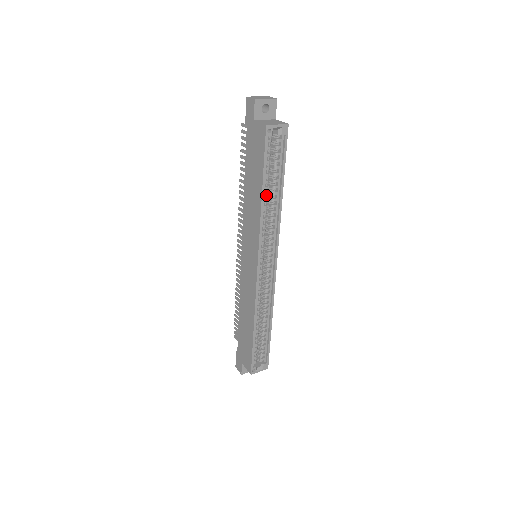
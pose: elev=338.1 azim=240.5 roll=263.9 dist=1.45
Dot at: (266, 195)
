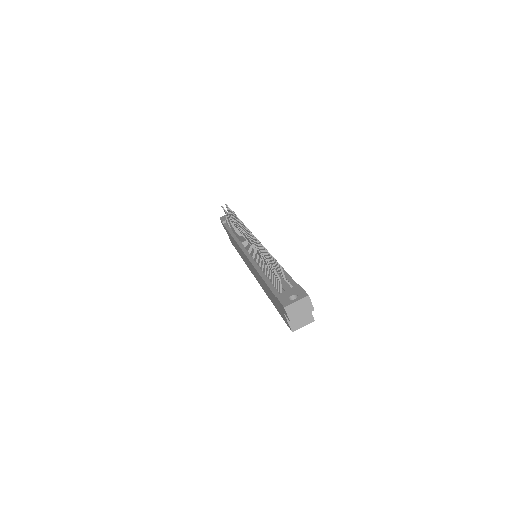
Dot at: occluded
